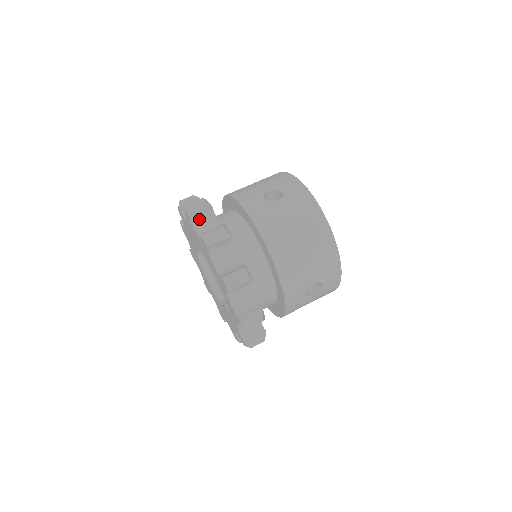
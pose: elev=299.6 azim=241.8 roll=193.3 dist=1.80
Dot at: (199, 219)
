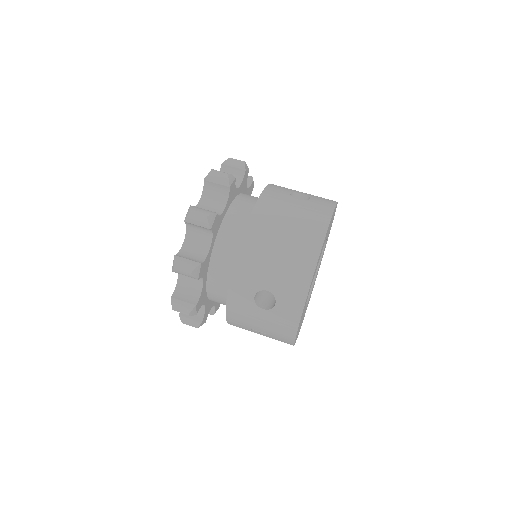
Dot at: occluded
